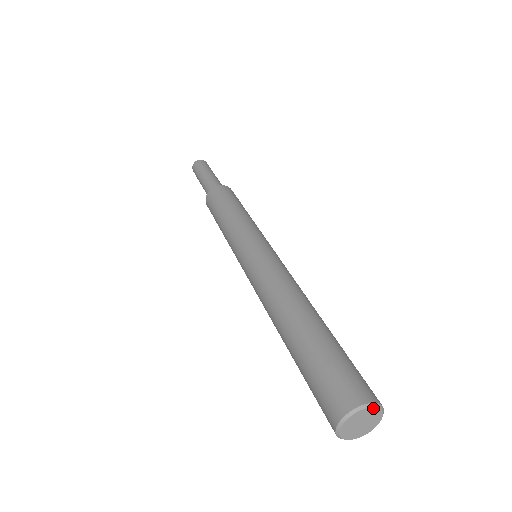
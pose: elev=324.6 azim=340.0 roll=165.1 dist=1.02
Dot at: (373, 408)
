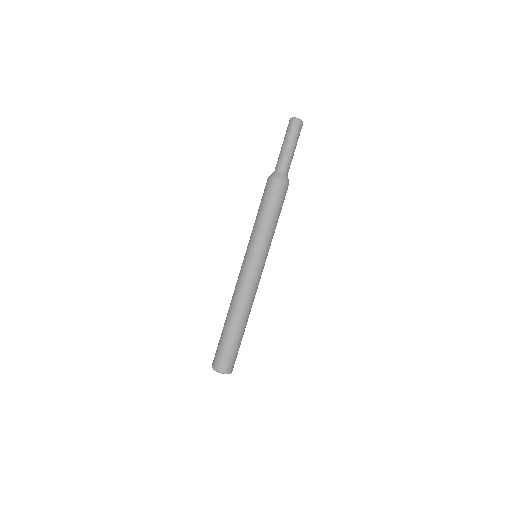
Dot at: (222, 373)
